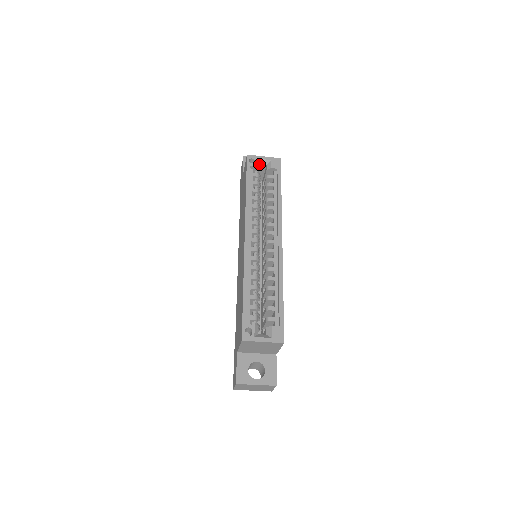
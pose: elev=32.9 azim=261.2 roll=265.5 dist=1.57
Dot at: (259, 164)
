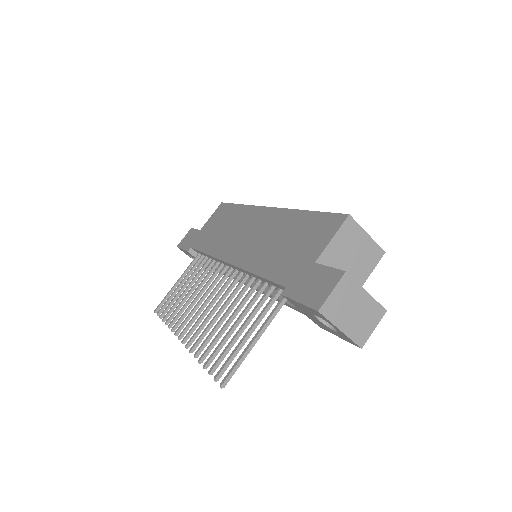
Dot at: occluded
